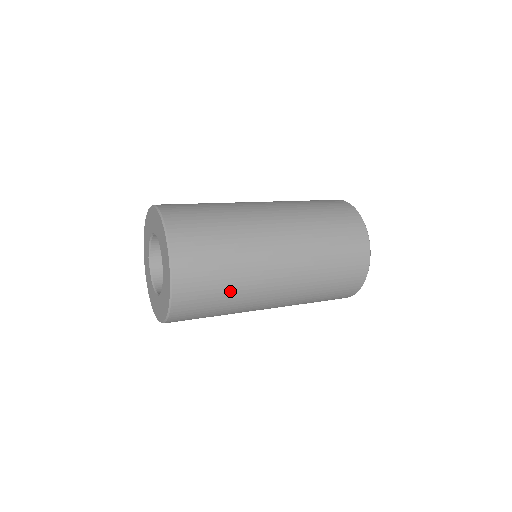
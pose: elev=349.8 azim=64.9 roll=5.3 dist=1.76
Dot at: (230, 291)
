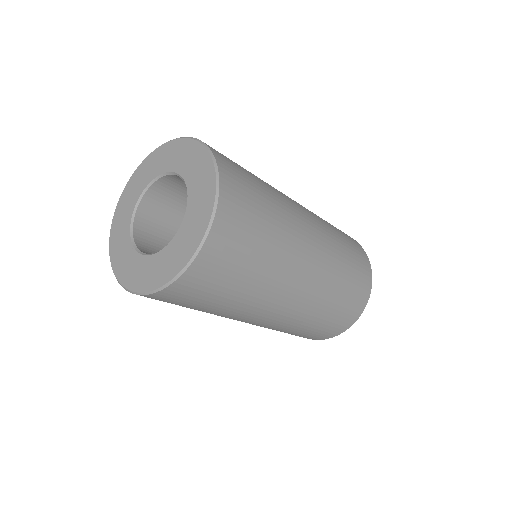
Dot at: (265, 188)
